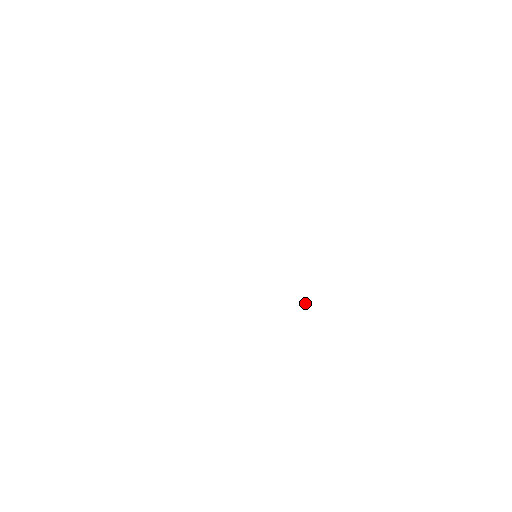
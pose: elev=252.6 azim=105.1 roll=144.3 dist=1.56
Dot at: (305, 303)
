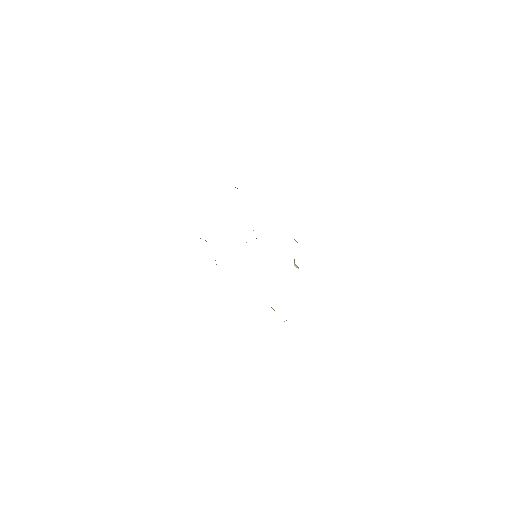
Dot at: occluded
